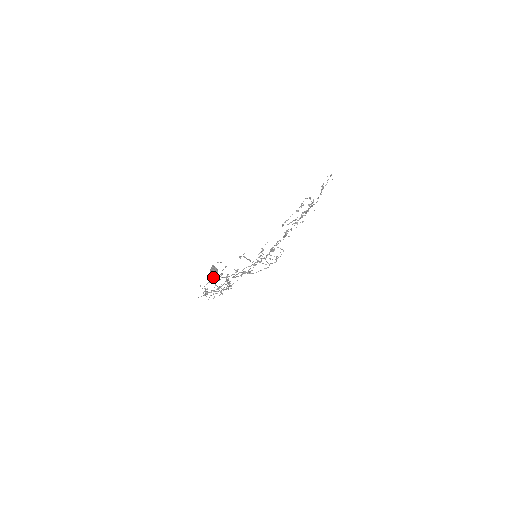
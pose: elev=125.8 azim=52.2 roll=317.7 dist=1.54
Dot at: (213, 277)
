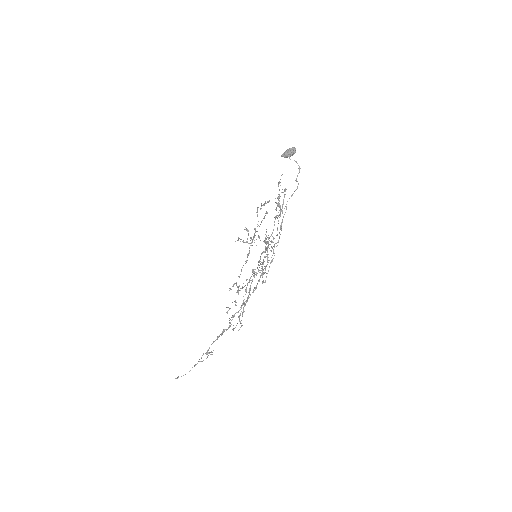
Dot at: (294, 152)
